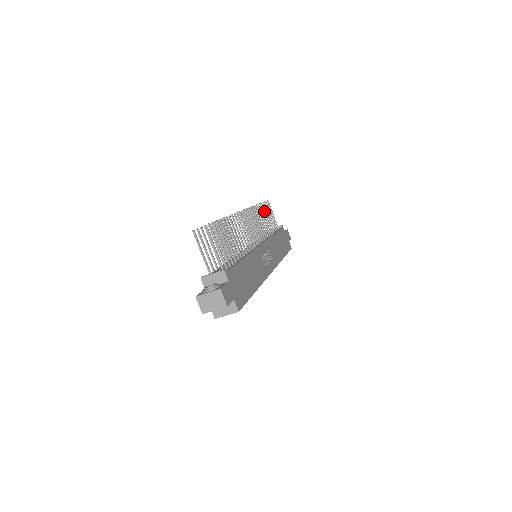
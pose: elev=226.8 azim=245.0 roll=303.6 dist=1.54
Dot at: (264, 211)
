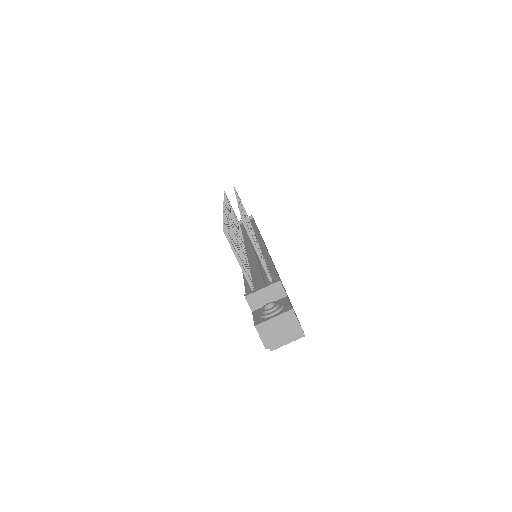
Dot at: occluded
